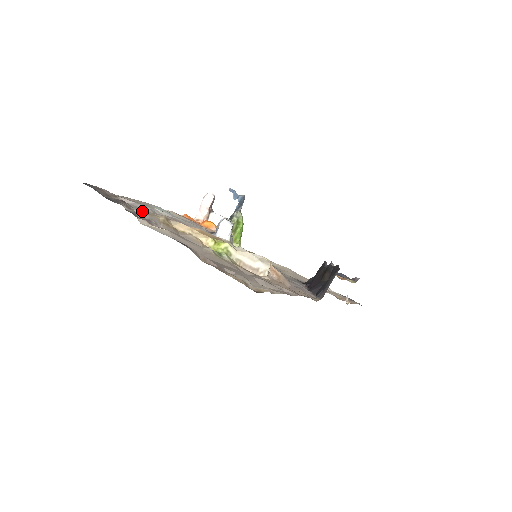
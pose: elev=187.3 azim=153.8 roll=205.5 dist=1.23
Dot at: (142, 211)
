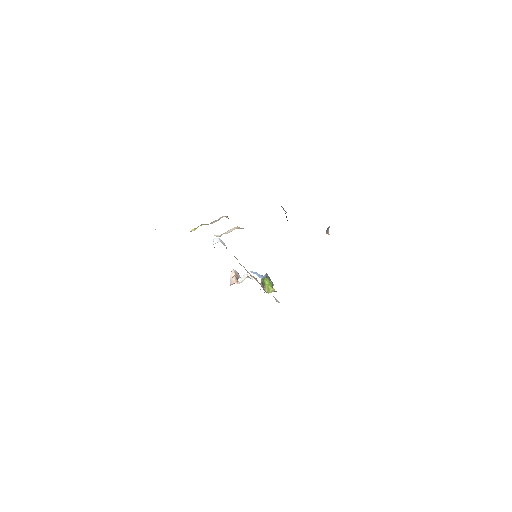
Dot at: occluded
